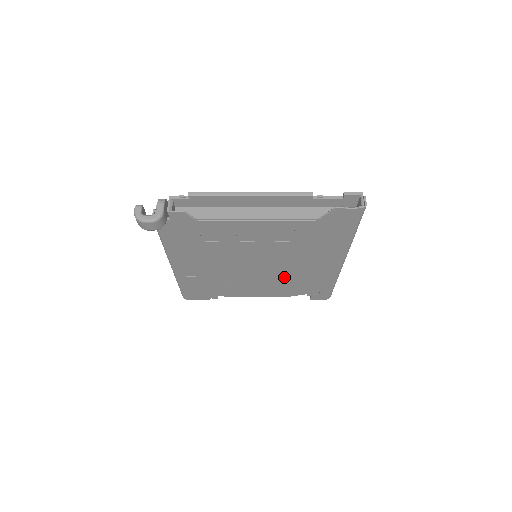
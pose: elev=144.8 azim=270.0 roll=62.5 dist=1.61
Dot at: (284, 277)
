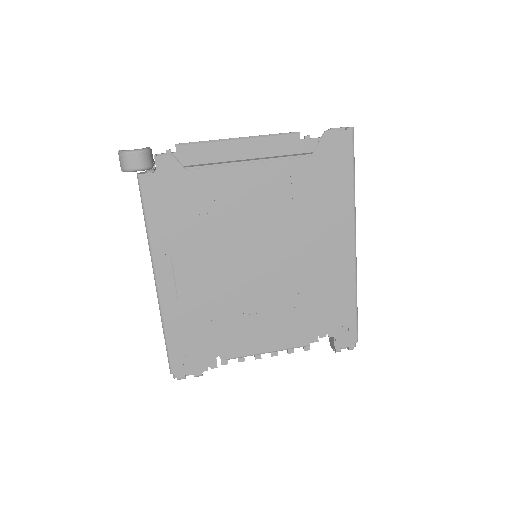
Dot at: (294, 292)
